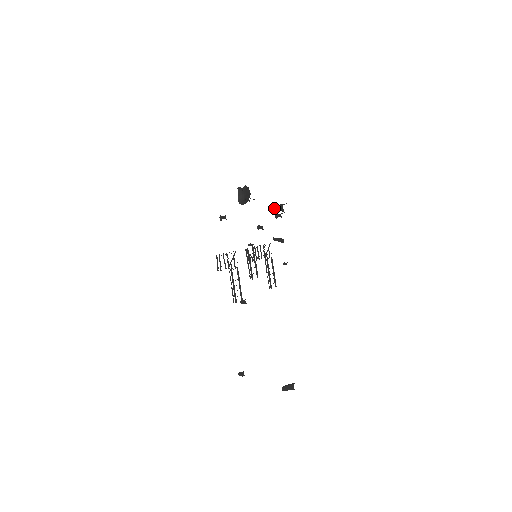
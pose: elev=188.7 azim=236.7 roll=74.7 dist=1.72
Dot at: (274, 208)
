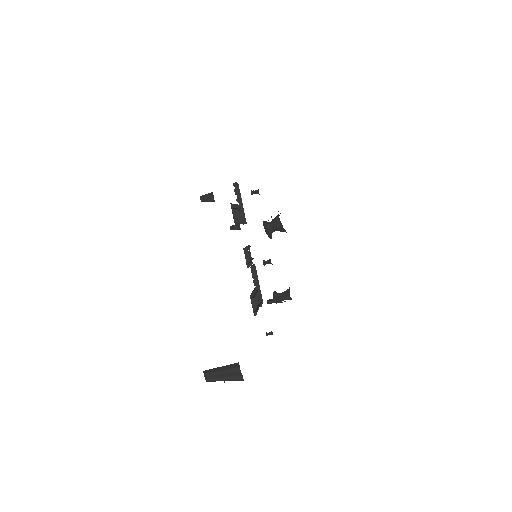
Dot at: (277, 294)
